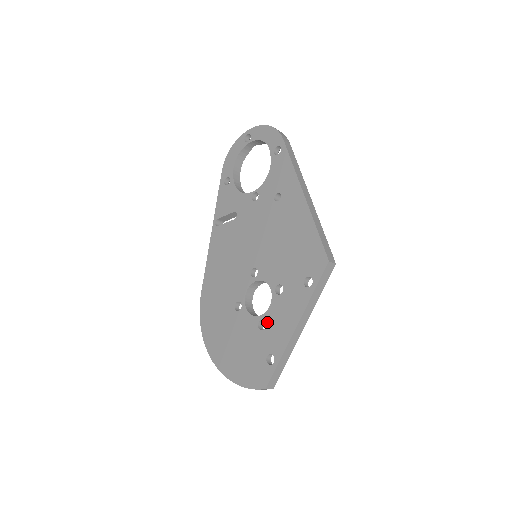
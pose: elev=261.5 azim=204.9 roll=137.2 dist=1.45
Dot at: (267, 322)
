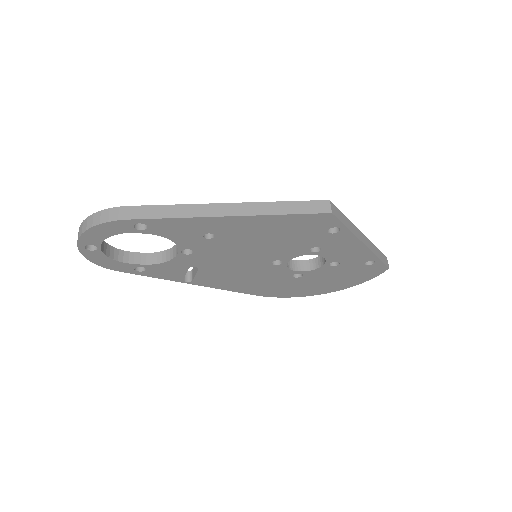
Dot at: (336, 261)
